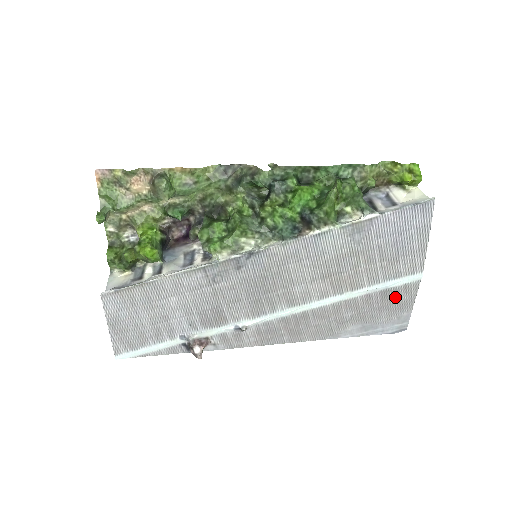
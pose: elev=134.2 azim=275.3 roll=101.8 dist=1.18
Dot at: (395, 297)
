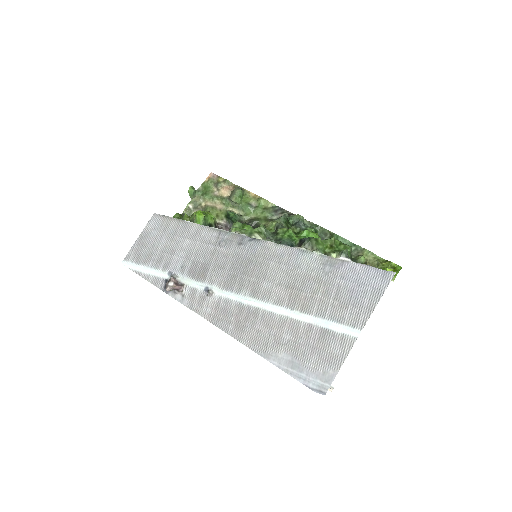
Dot at: (330, 344)
